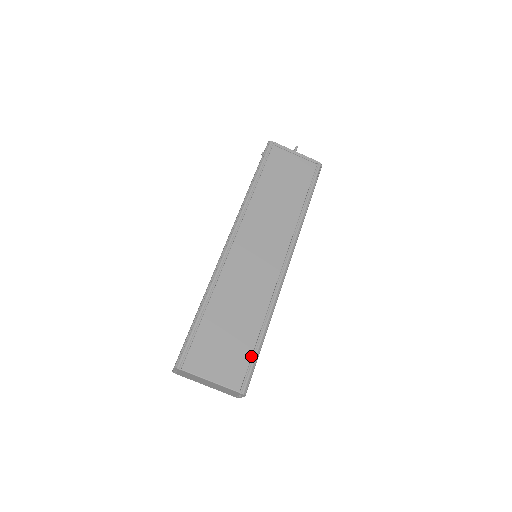
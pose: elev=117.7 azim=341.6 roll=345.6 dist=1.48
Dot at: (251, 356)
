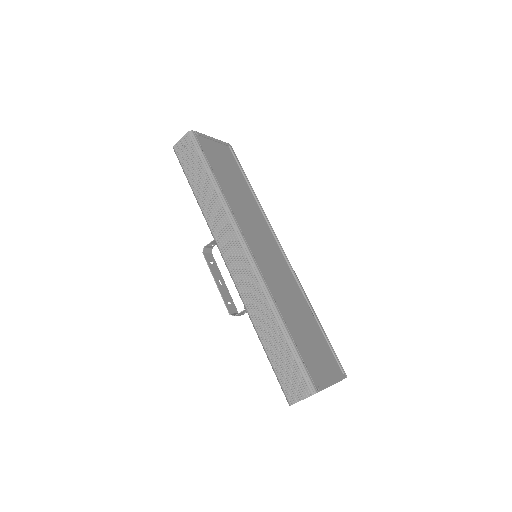
Dot at: (327, 344)
